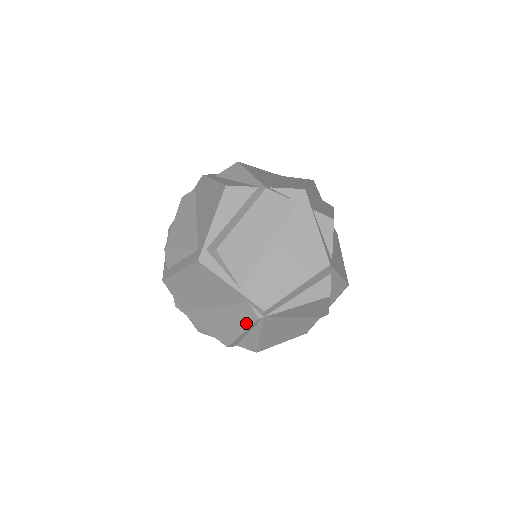
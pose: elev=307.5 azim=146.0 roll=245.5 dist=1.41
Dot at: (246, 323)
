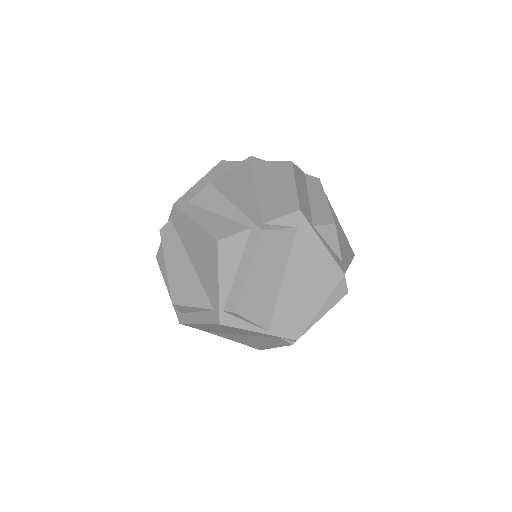
Dot at: (279, 345)
